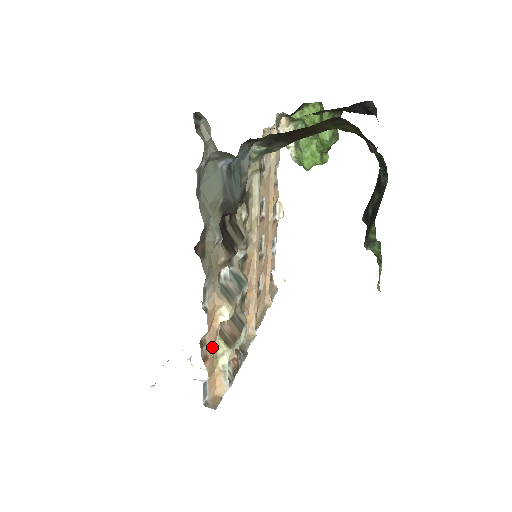
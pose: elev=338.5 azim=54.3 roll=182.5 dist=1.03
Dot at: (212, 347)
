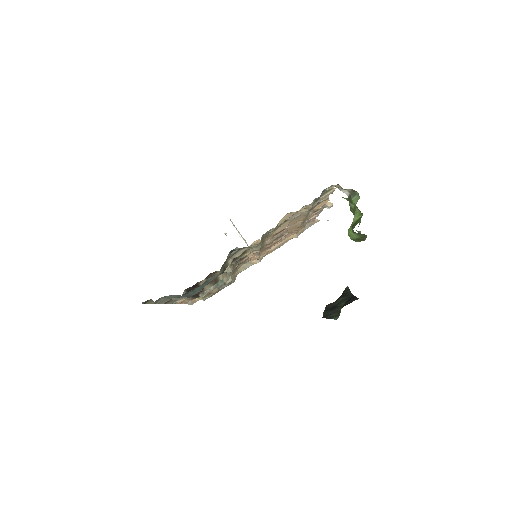
Dot at: occluded
